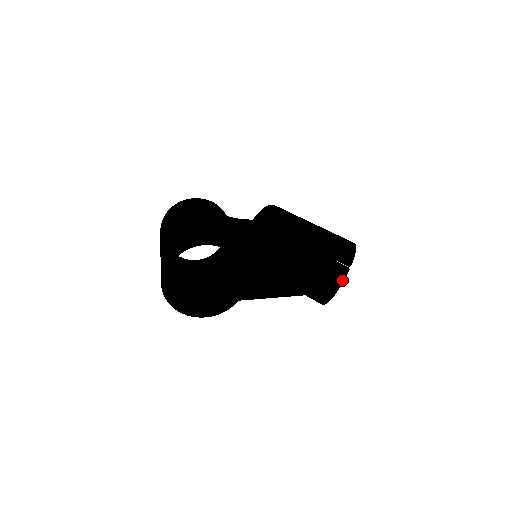
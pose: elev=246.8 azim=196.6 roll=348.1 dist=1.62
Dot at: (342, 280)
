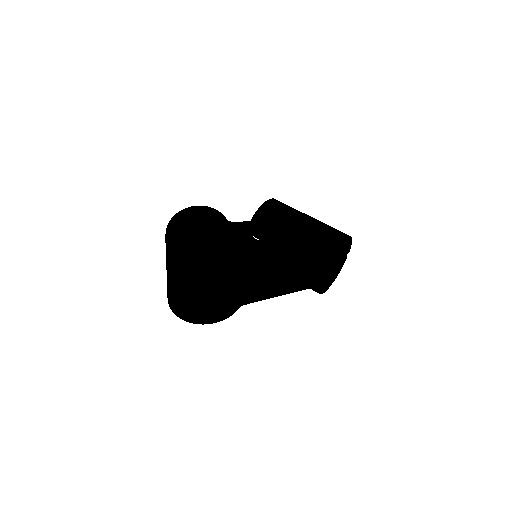
Dot at: (340, 267)
